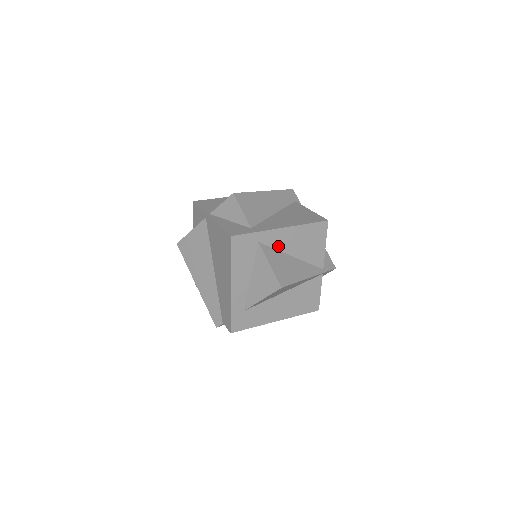
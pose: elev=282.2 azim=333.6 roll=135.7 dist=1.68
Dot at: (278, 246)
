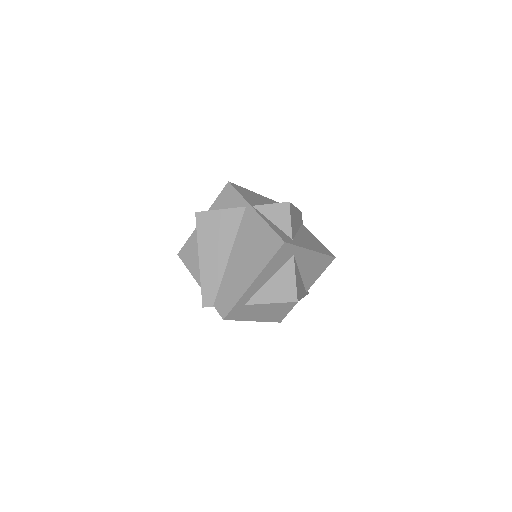
Dot at: (300, 263)
